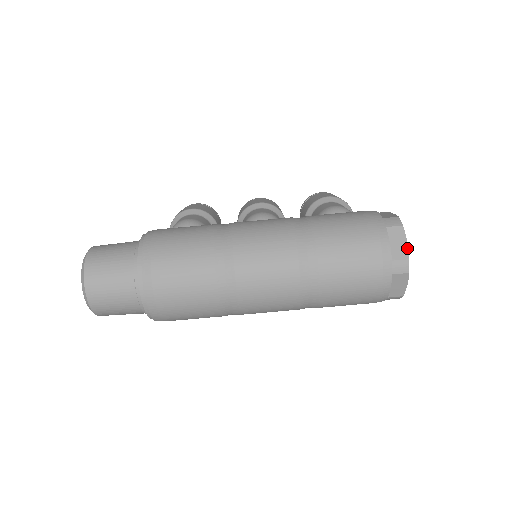
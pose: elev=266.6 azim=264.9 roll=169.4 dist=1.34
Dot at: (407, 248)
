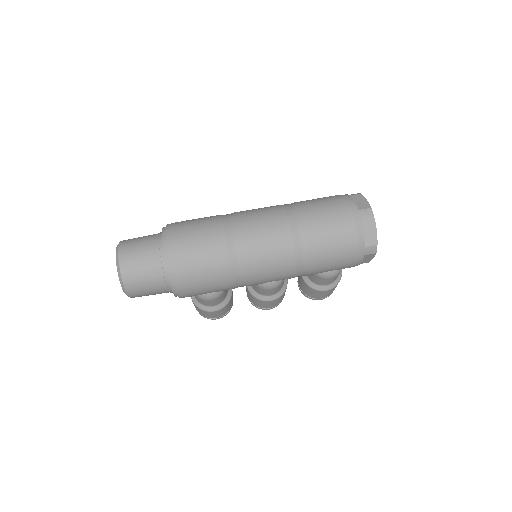
Dot at: (368, 203)
